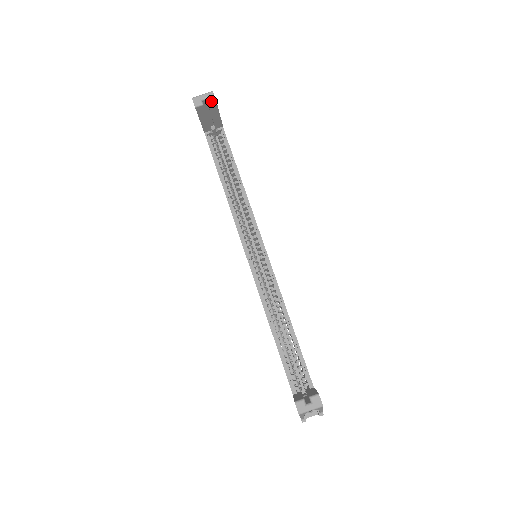
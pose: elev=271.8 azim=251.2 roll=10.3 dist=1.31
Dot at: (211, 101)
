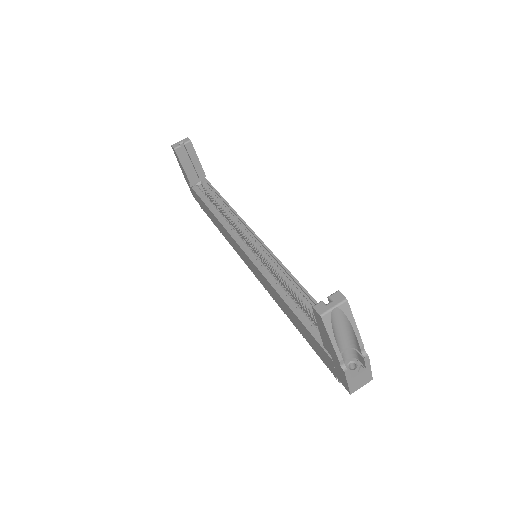
Dot at: (187, 142)
